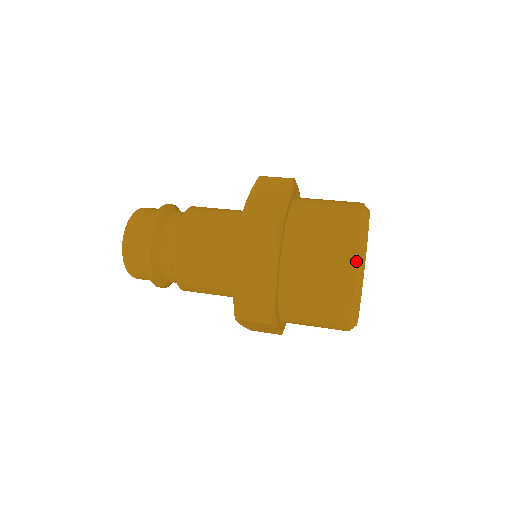
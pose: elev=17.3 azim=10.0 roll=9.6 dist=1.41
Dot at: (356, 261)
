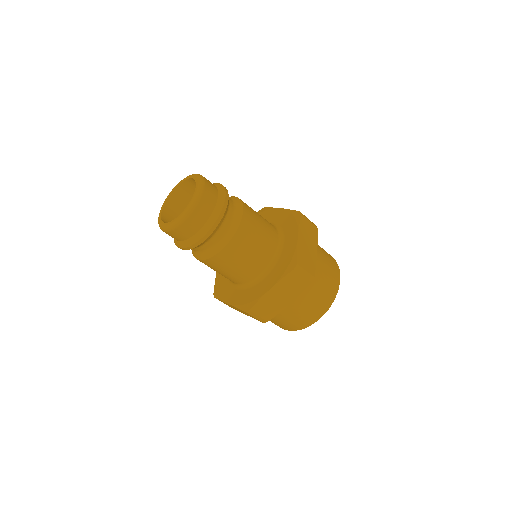
Dot at: (338, 266)
